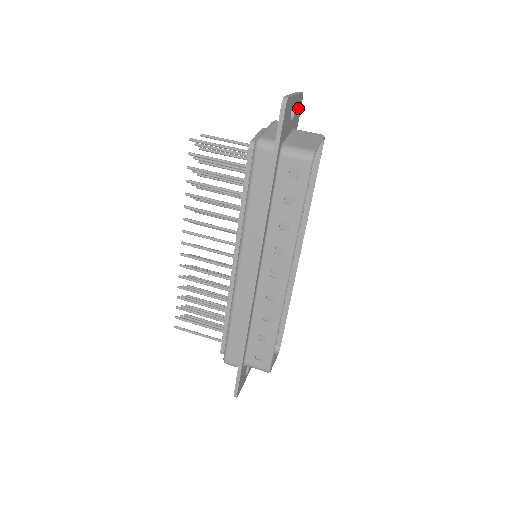
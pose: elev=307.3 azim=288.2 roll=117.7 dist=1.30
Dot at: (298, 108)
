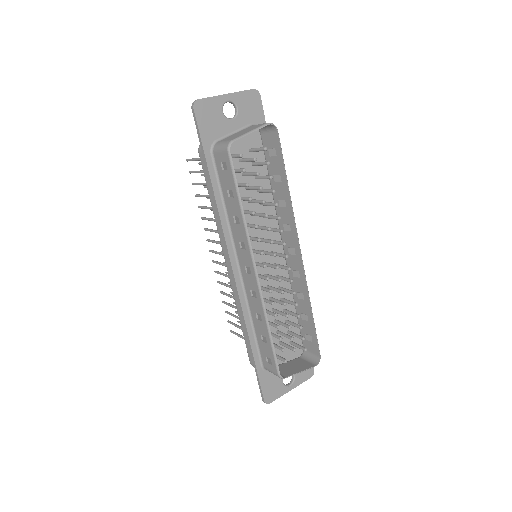
Dot at: (250, 105)
